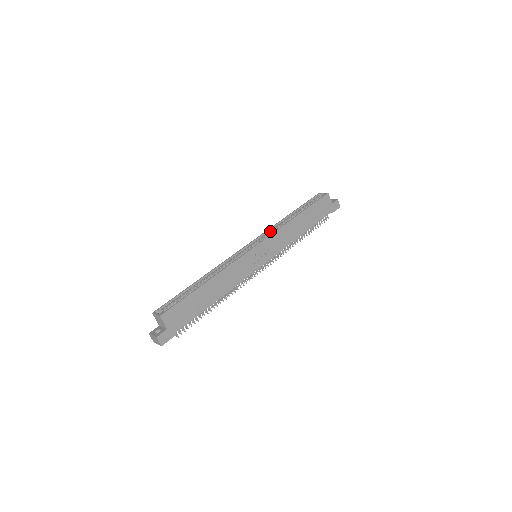
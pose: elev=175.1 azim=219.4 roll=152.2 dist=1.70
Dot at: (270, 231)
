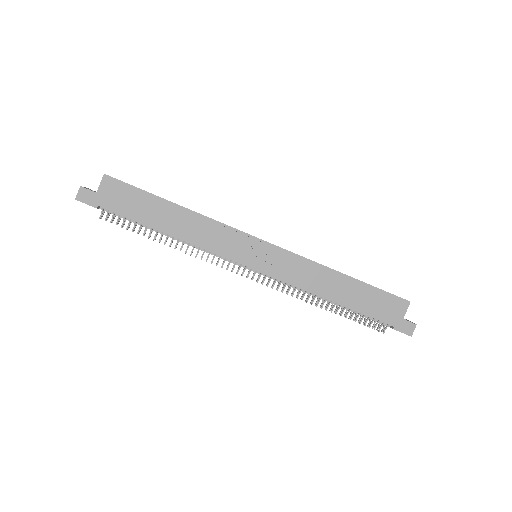
Dot at: occluded
